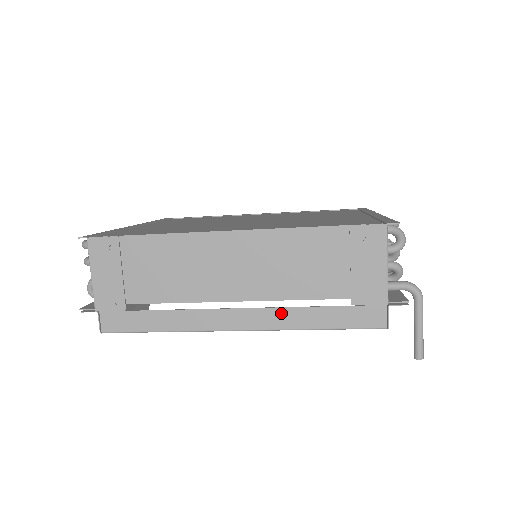
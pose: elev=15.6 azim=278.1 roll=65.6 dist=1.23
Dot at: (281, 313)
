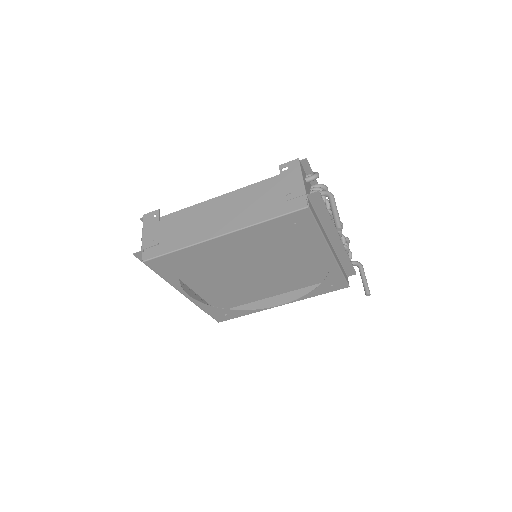
Dot at: (245, 218)
